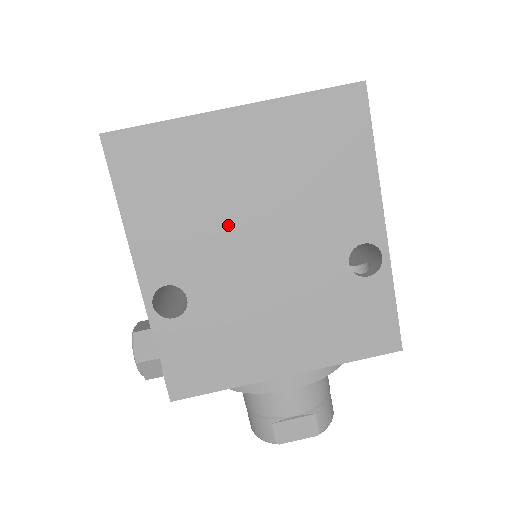
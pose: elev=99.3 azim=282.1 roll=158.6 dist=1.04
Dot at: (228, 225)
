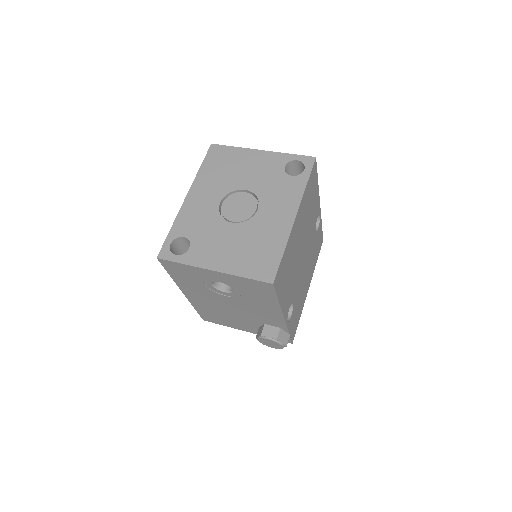
Dot at: (298, 262)
